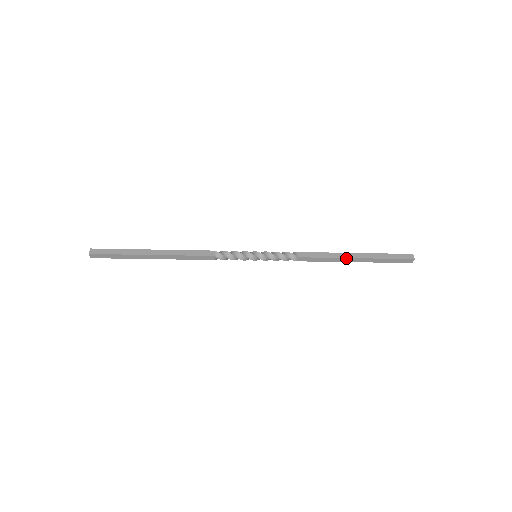
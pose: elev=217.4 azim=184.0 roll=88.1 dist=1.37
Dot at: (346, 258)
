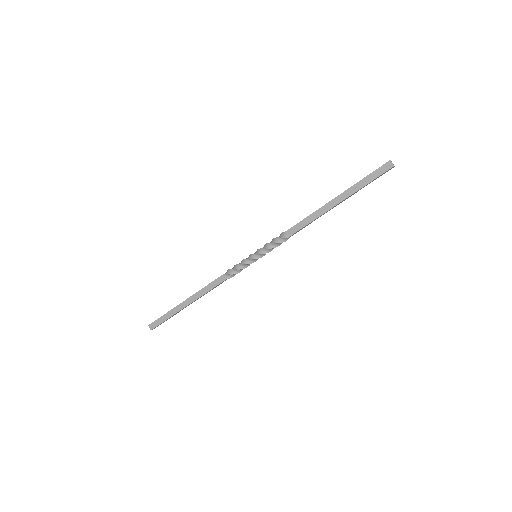
Dot at: (329, 210)
